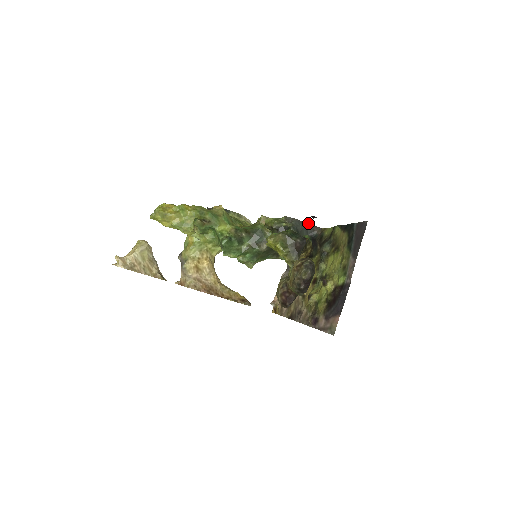
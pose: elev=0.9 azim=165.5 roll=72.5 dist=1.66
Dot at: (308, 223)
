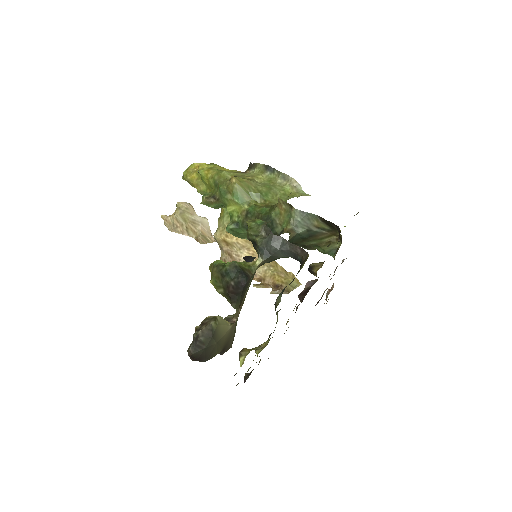
Dot at: occluded
